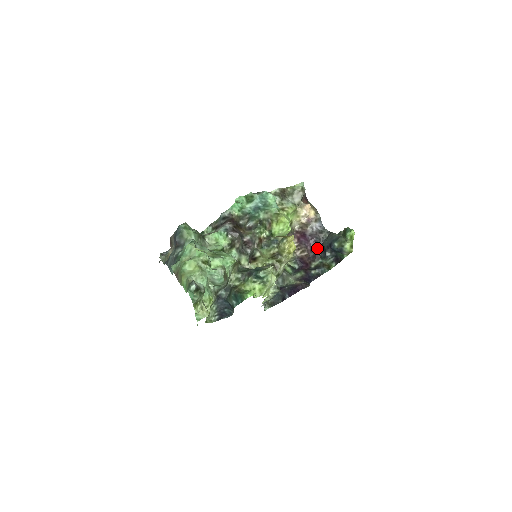
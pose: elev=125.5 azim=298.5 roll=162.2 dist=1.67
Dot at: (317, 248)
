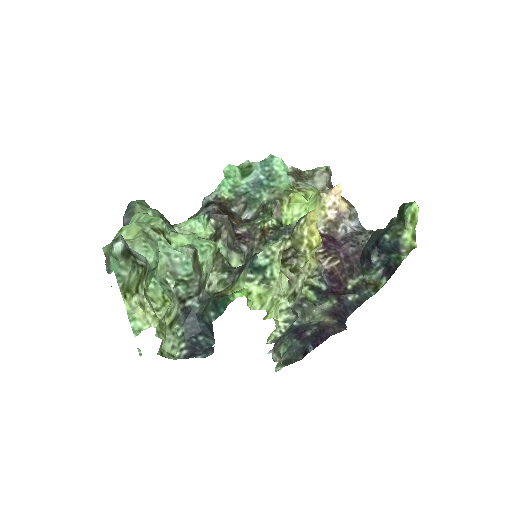
Dot at: (355, 257)
